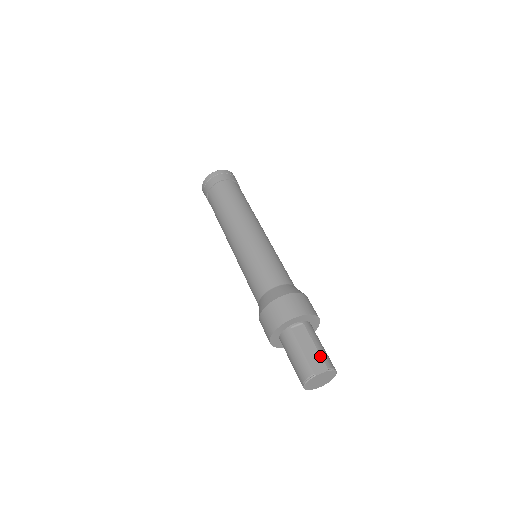
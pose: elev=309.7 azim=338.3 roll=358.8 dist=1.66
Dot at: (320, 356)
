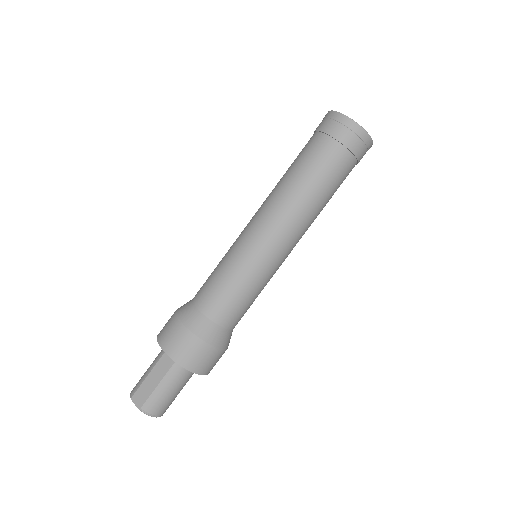
Dot at: (149, 395)
